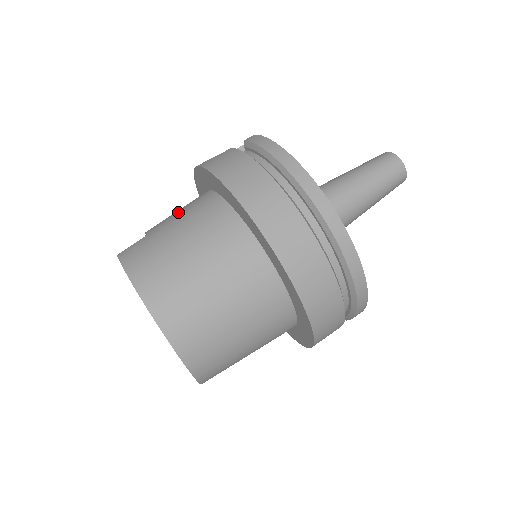
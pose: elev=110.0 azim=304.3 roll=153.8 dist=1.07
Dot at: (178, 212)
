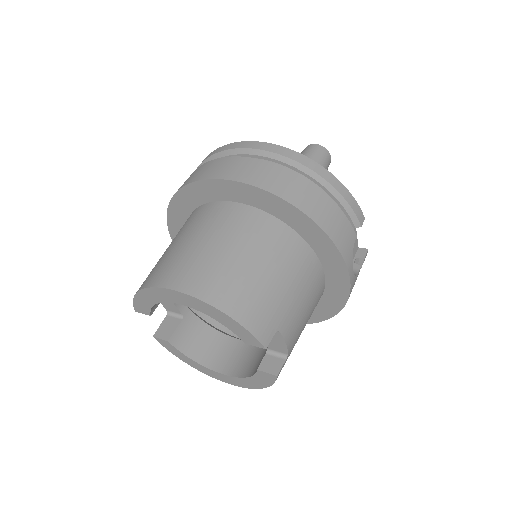
Dot at: occluded
